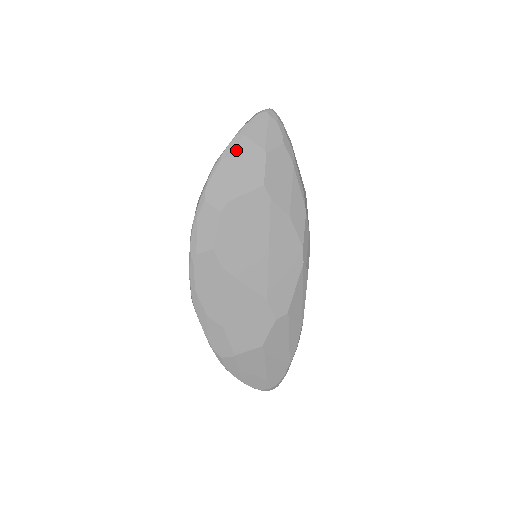
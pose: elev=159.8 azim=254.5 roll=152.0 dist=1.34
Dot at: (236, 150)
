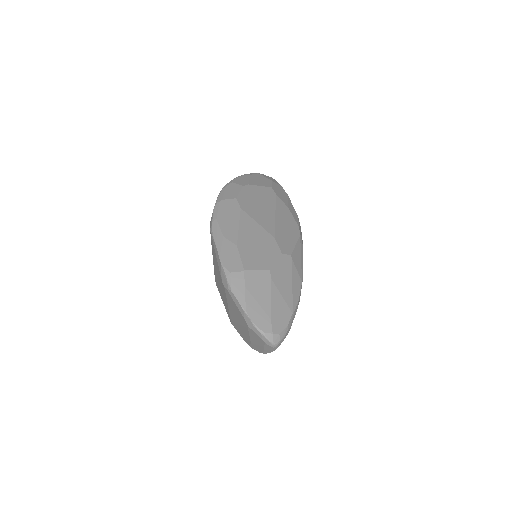
Dot at: (253, 175)
